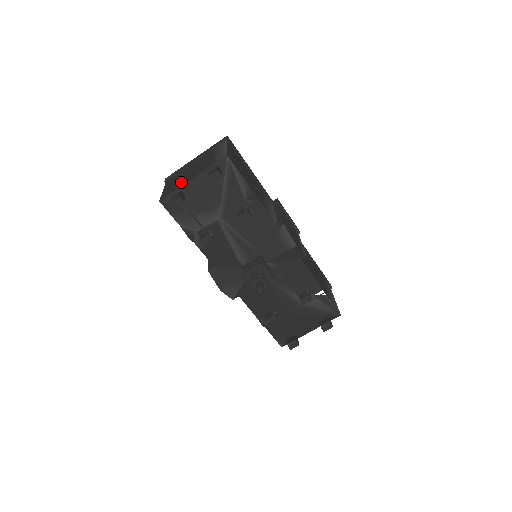
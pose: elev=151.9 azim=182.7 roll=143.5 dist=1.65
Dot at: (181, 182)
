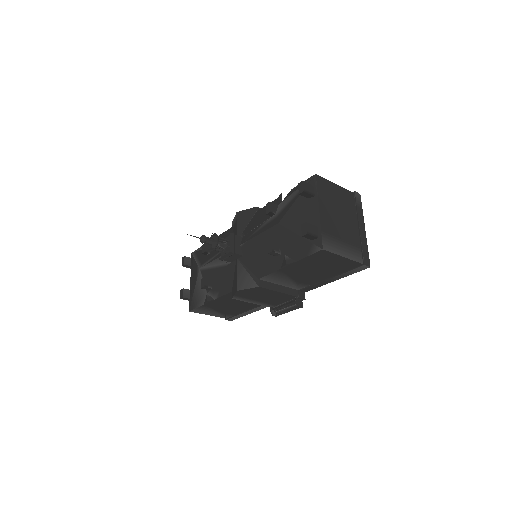
Dot at: occluded
